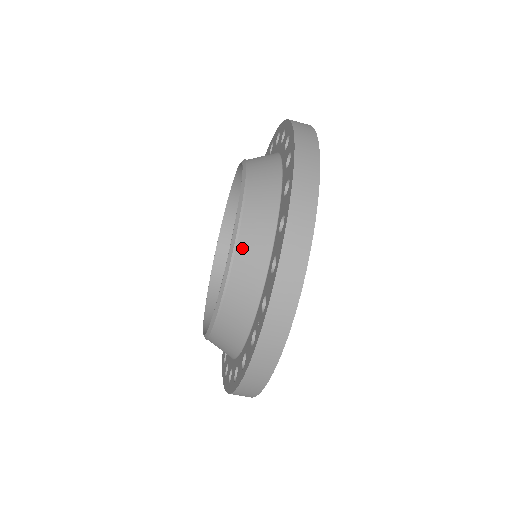
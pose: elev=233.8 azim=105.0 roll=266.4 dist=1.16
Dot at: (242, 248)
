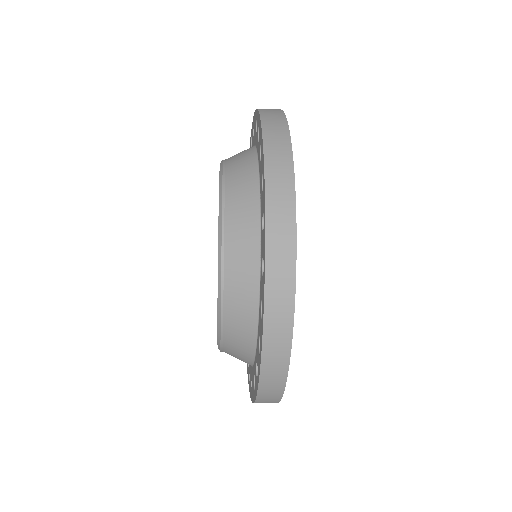
Dot at: (229, 286)
